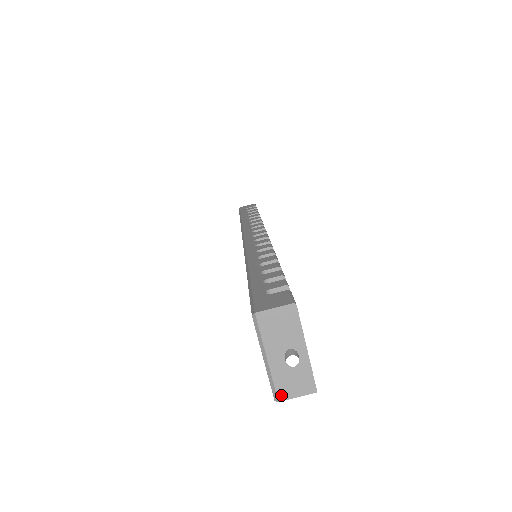
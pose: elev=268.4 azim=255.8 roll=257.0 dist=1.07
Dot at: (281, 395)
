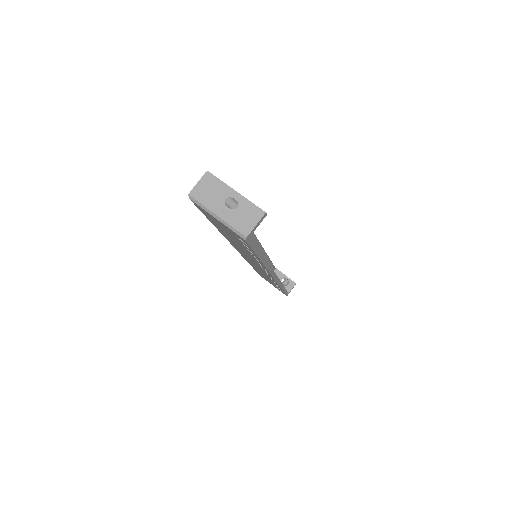
Dot at: (244, 232)
